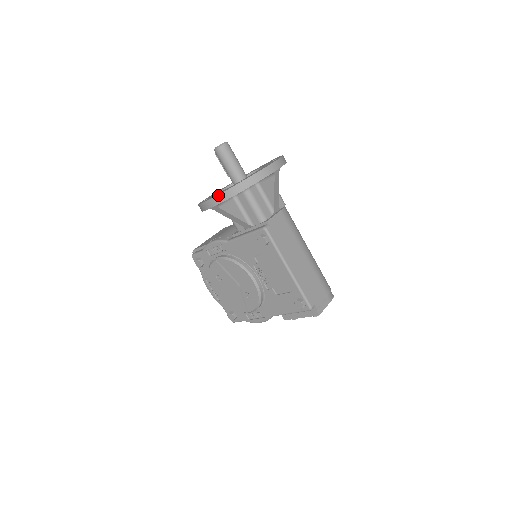
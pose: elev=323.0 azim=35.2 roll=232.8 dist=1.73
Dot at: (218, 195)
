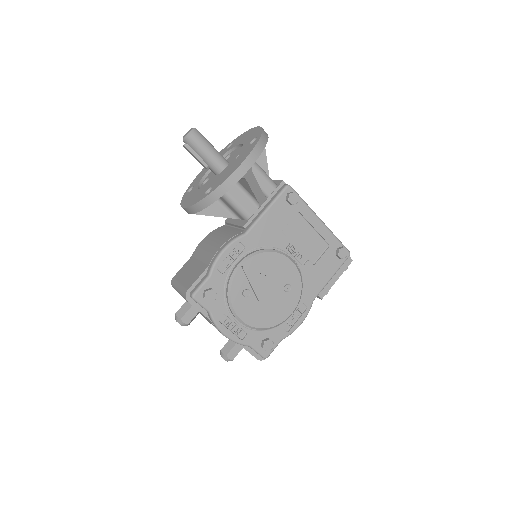
Dot at: (250, 153)
